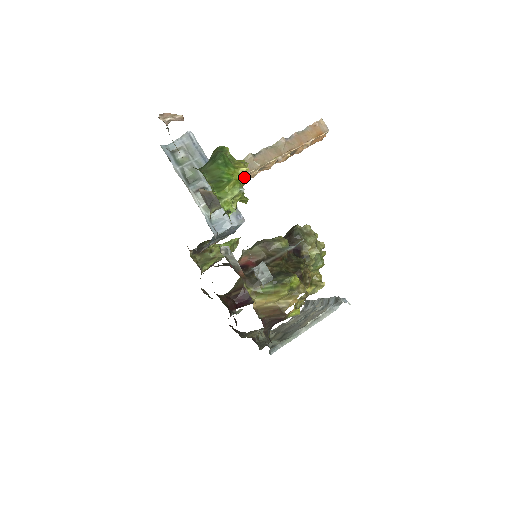
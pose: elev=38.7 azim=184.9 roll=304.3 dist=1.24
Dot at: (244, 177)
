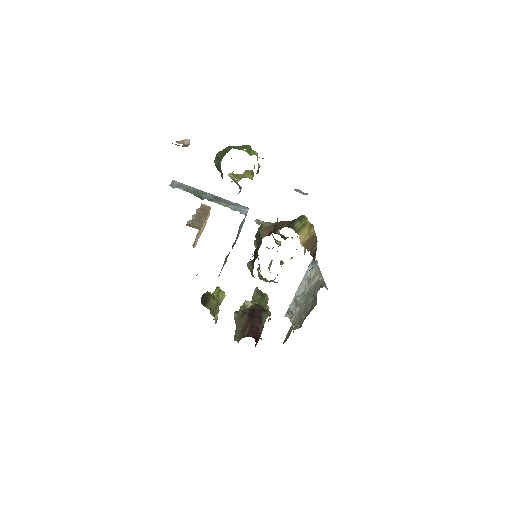
Dot at: occluded
